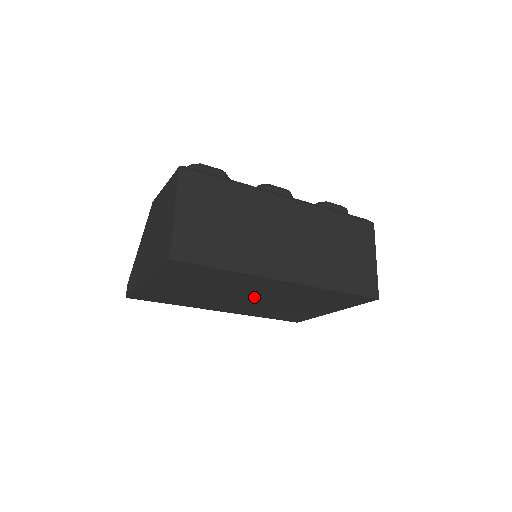
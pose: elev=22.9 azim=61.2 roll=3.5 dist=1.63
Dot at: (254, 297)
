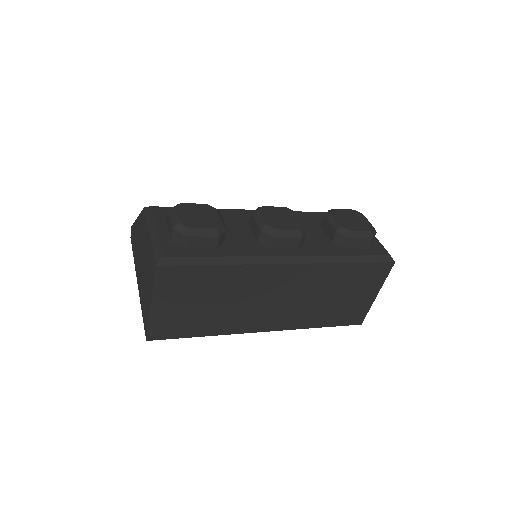
Dot at: occluded
